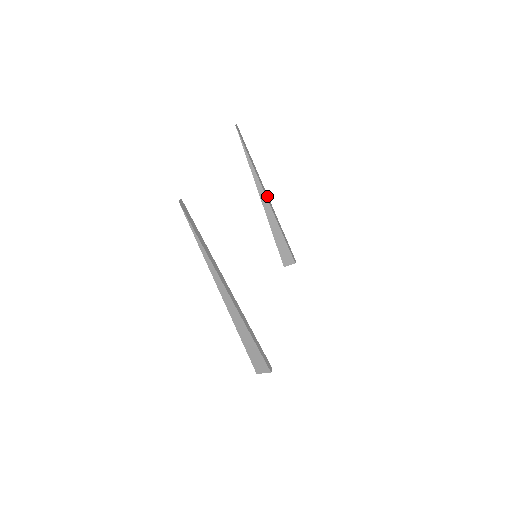
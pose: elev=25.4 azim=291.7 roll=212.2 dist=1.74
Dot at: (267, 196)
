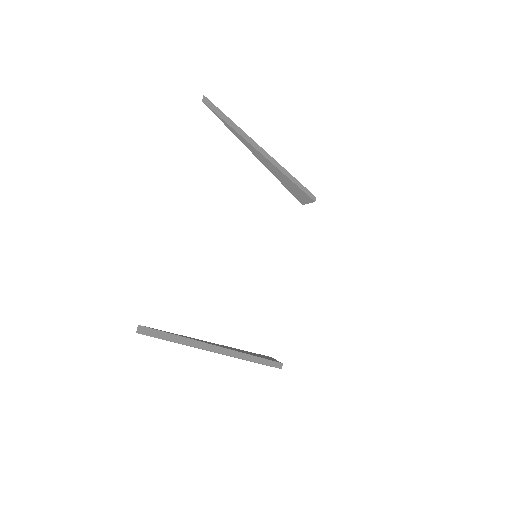
Dot at: (267, 154)
